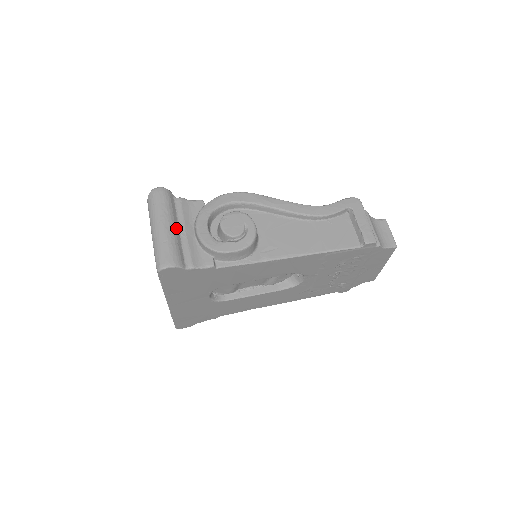
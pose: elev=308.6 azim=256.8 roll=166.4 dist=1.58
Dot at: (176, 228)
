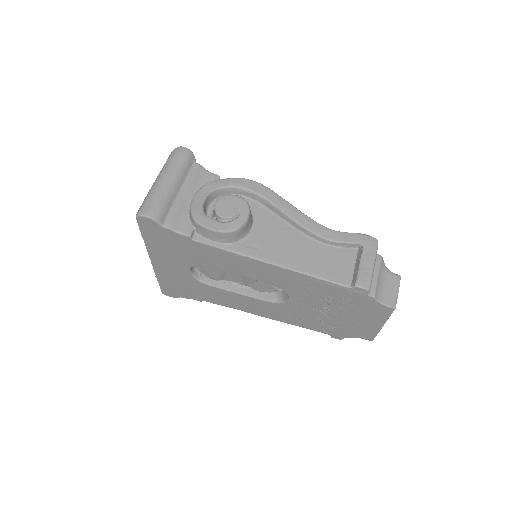
Dot at: (177, 188)
